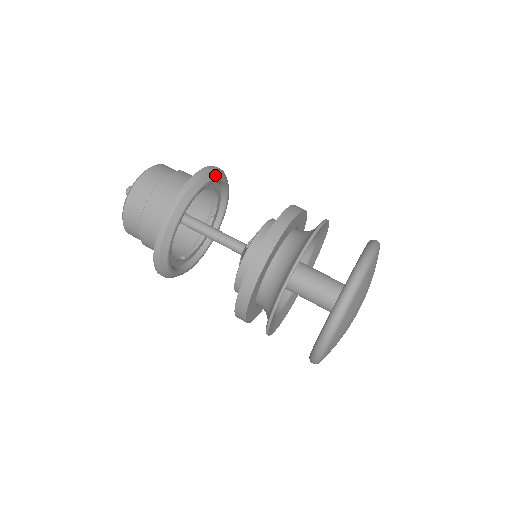
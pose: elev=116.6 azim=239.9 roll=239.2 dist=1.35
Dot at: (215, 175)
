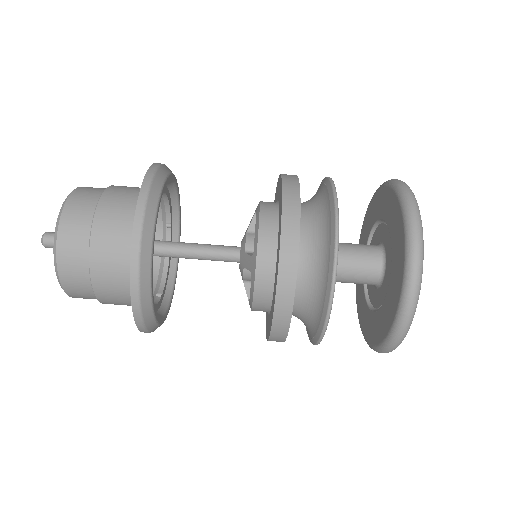
Dot at: (164, 175)
